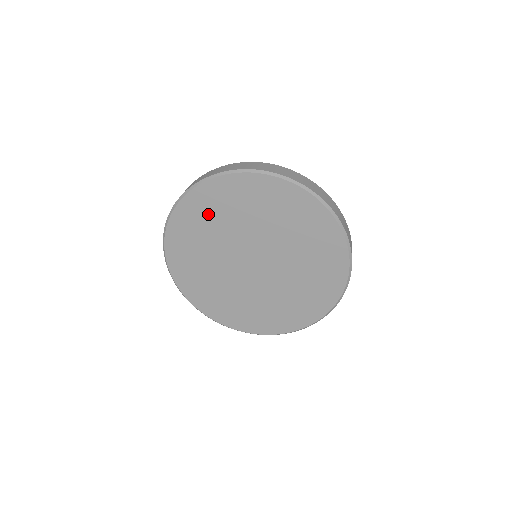
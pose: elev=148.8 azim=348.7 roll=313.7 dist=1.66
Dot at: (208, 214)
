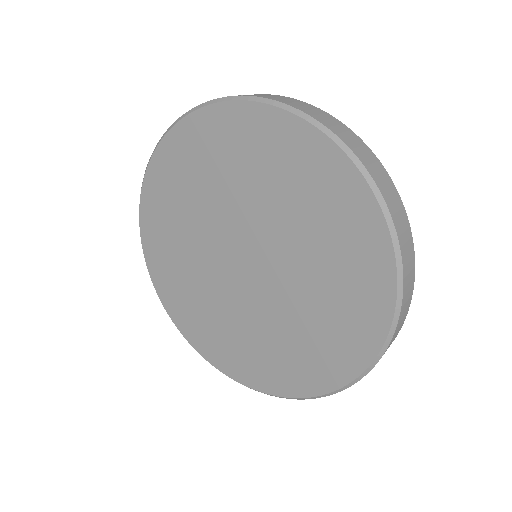
Dot at: (170, 207)
